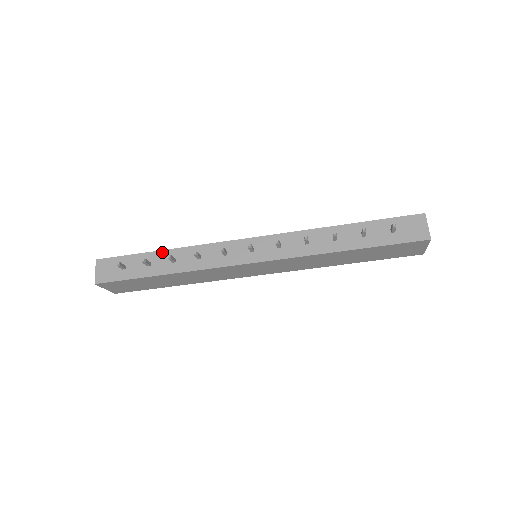
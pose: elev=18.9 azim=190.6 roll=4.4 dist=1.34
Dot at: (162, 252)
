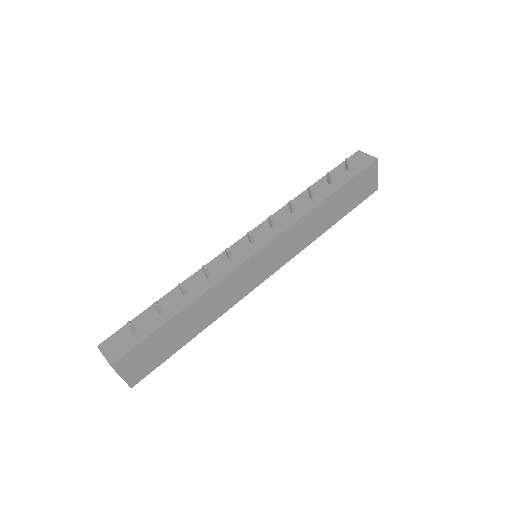
Dot at: (167, 295)
